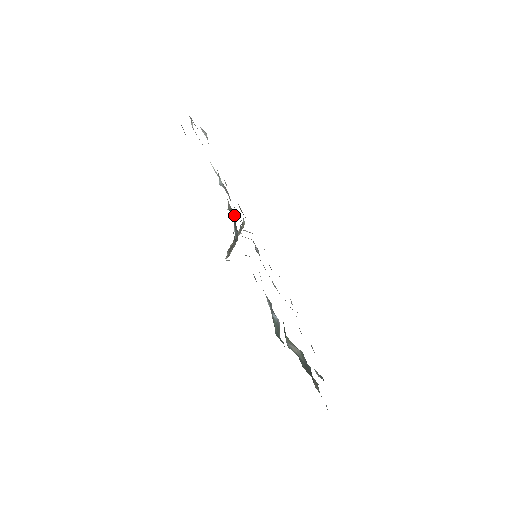
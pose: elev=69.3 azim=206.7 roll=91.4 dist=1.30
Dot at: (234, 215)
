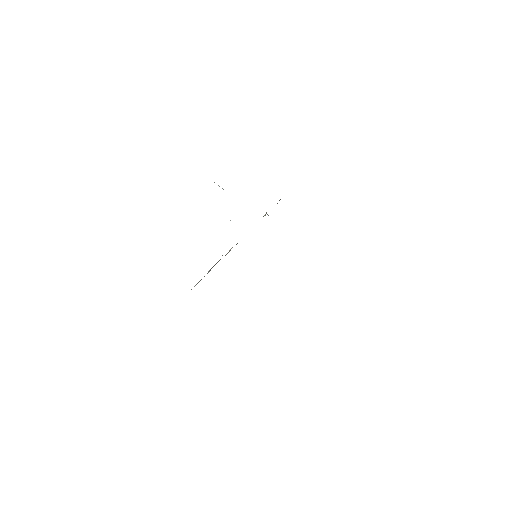
Dot at: occluded
